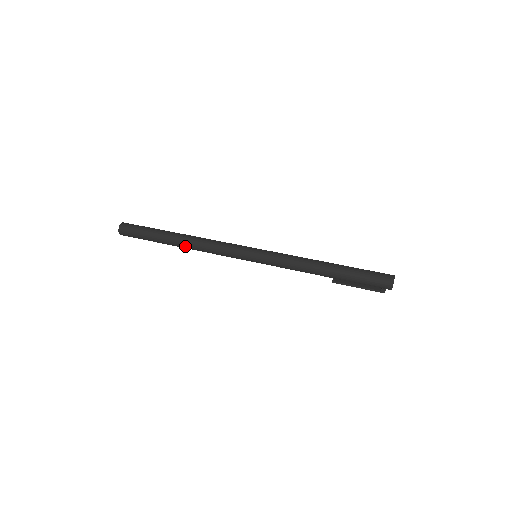
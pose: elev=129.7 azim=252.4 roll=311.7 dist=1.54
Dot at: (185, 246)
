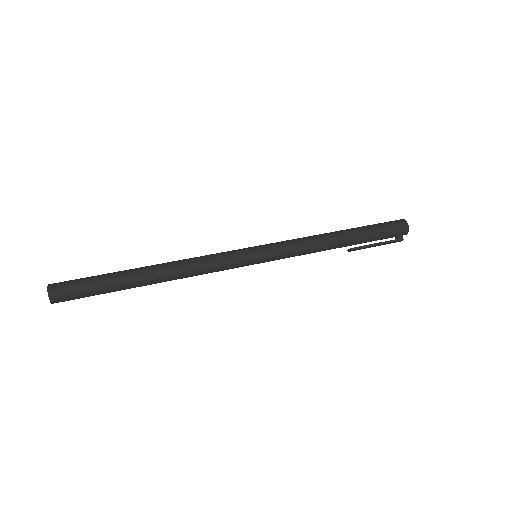
Dot at: (161, 275)
